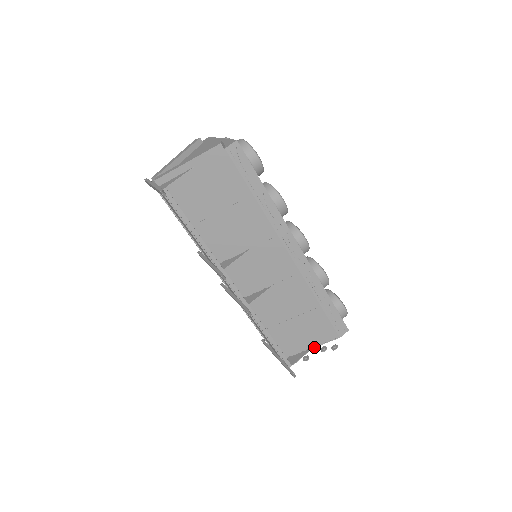
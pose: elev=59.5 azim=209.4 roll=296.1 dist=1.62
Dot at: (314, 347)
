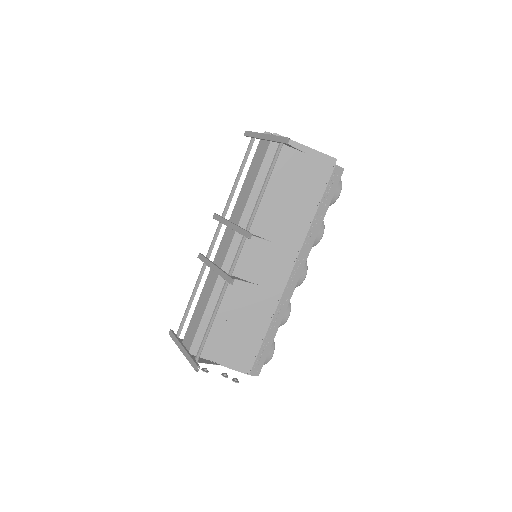
Dot at: (223, 365)
